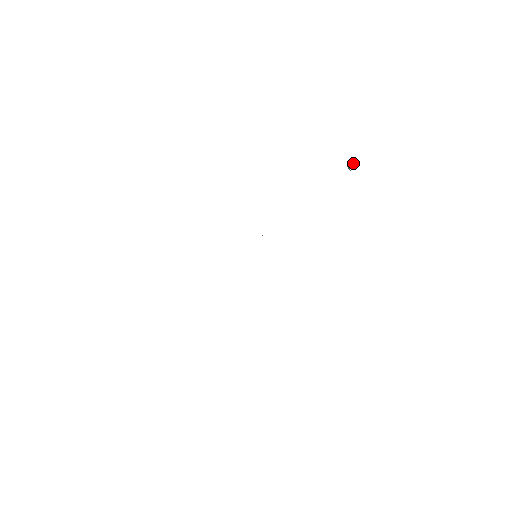
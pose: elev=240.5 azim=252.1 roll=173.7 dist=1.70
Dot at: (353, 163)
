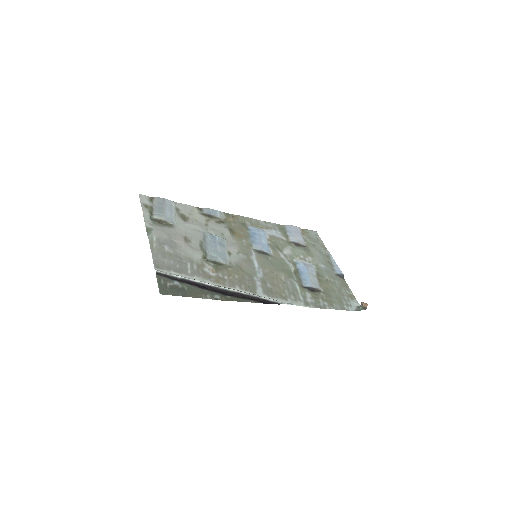
Dot at: (366, 308)
